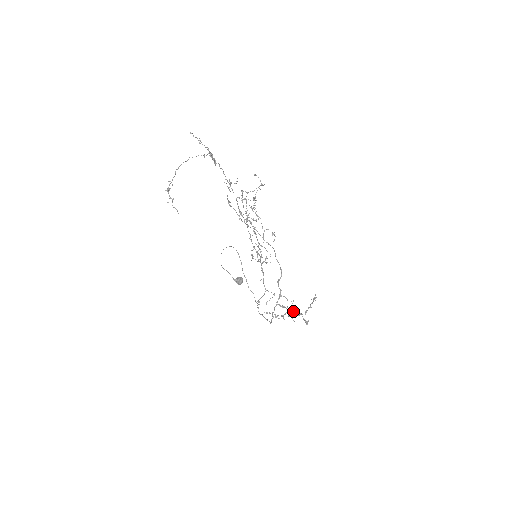
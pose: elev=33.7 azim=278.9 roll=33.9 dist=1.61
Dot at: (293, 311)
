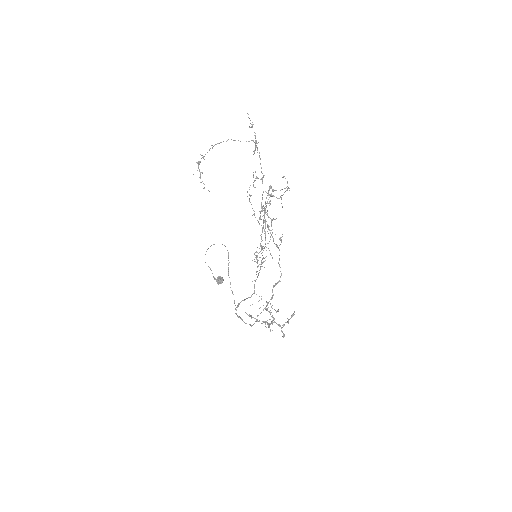
Dot at: occluded
